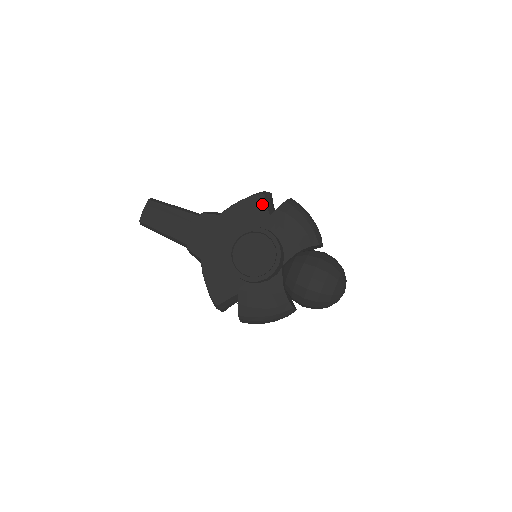
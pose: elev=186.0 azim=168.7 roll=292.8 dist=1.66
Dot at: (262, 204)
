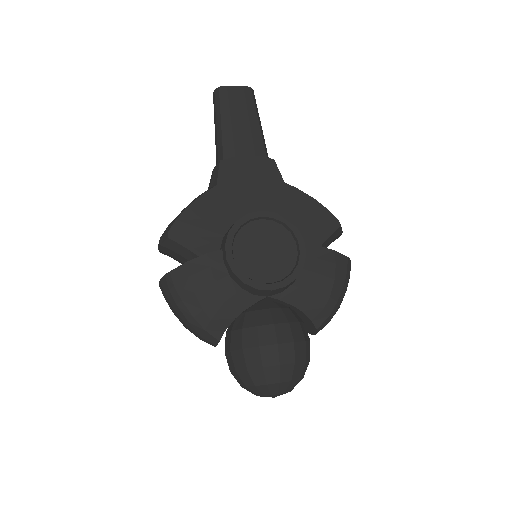
Dot at: (328, 229)
